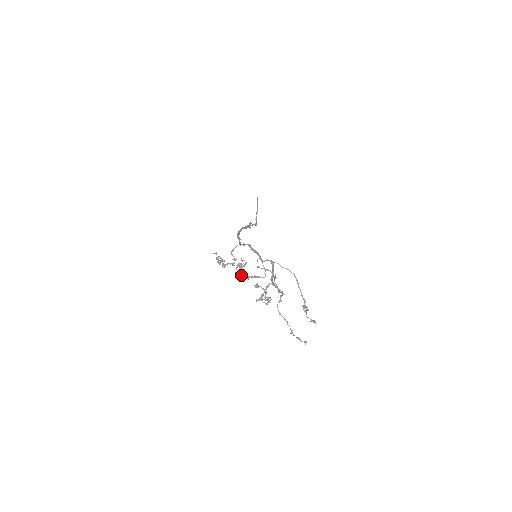
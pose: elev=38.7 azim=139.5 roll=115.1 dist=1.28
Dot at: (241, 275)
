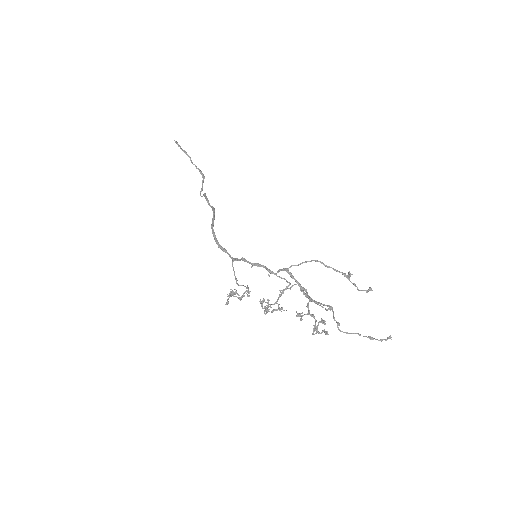
Dot at: occluded
